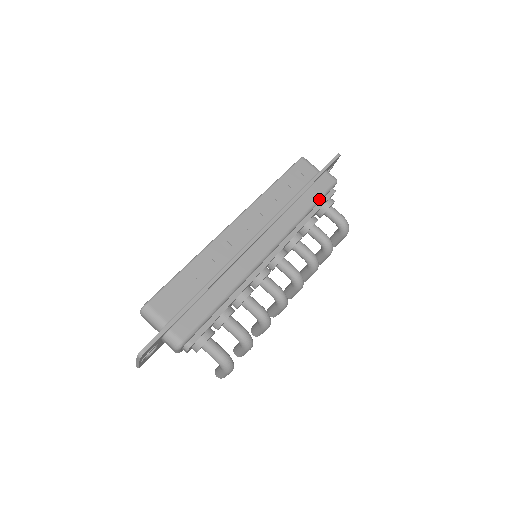
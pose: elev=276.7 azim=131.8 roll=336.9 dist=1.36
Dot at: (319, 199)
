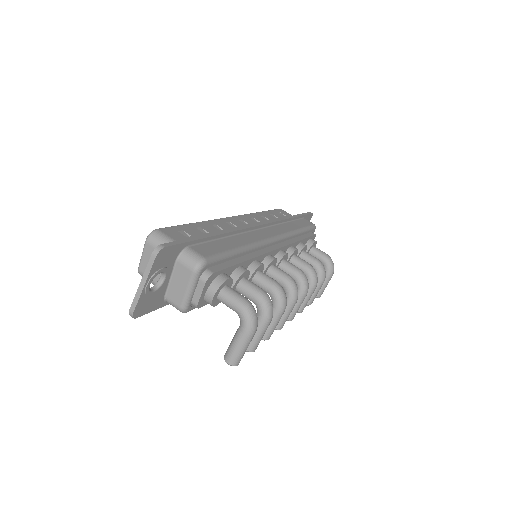
Dot at: (306, 228)
